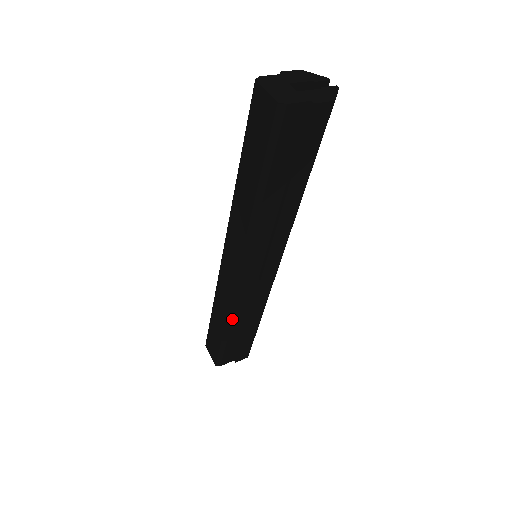
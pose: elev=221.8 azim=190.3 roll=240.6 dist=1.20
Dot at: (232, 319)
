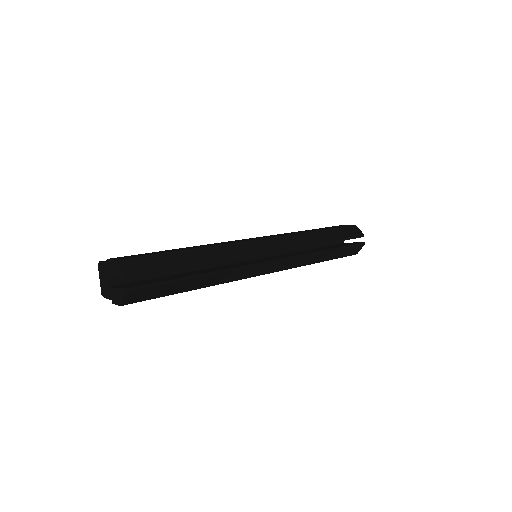
Dot at: occluded
